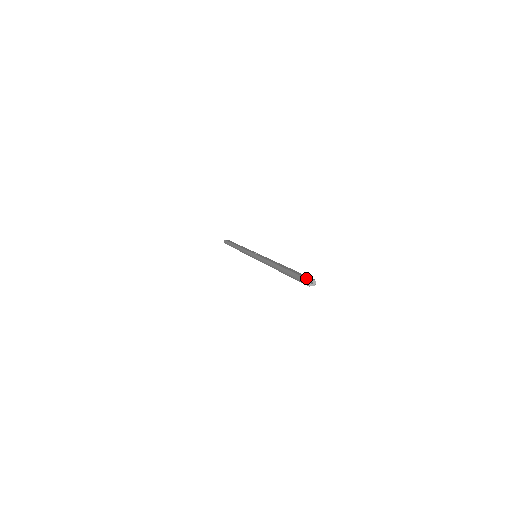
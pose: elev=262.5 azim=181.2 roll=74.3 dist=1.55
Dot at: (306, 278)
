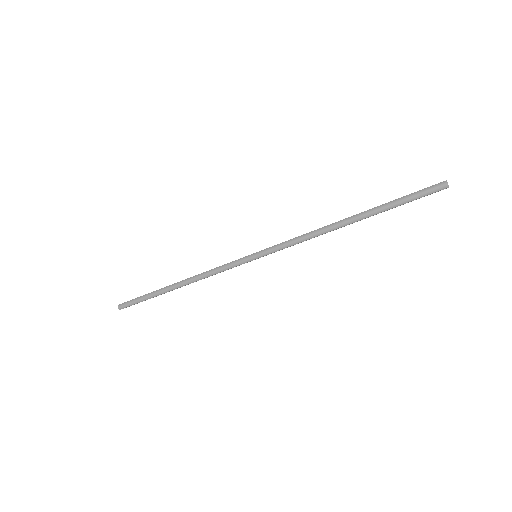
Dot at: (438, 183)
